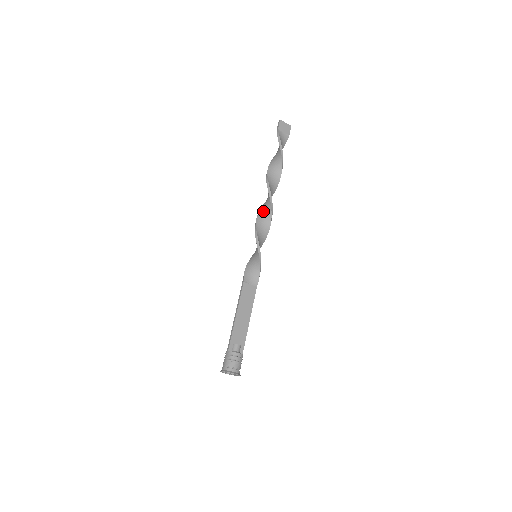
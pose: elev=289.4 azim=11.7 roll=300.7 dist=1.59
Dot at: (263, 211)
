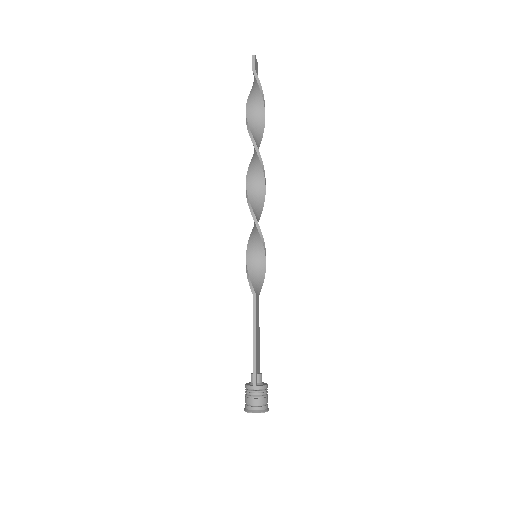
Dot at: (254, 193)
